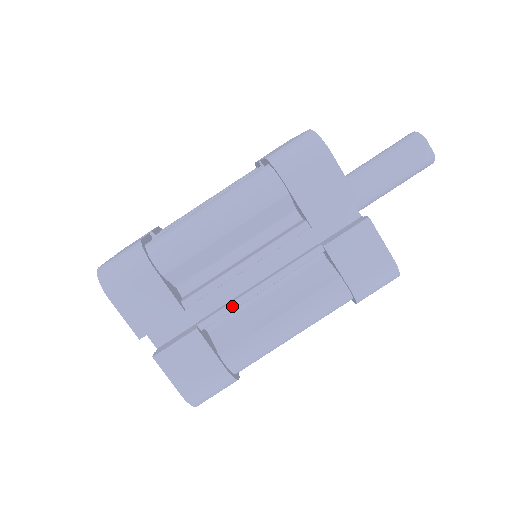
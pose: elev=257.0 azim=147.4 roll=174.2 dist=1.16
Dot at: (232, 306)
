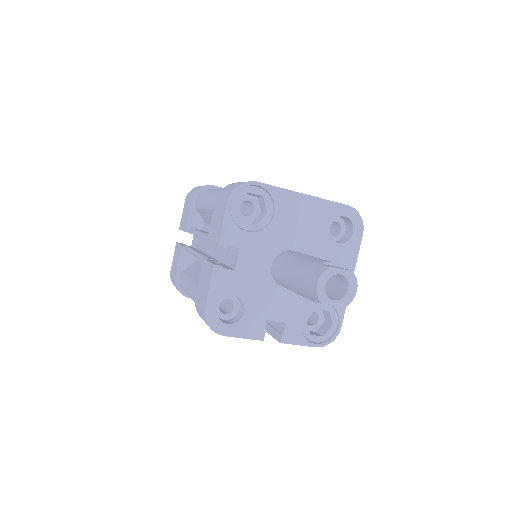
Dot at: occluded
